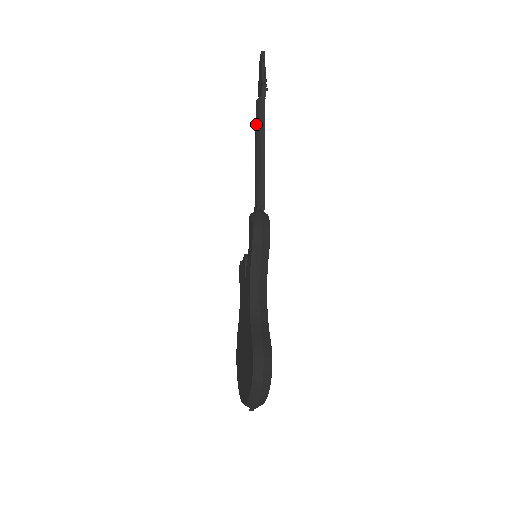
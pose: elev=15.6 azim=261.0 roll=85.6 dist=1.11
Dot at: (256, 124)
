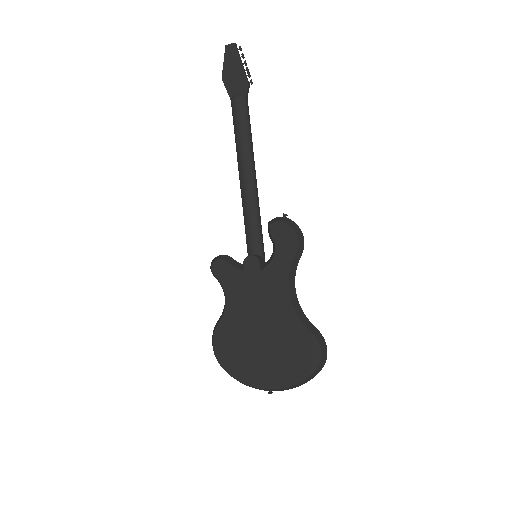
Dot at: (242, 123)
